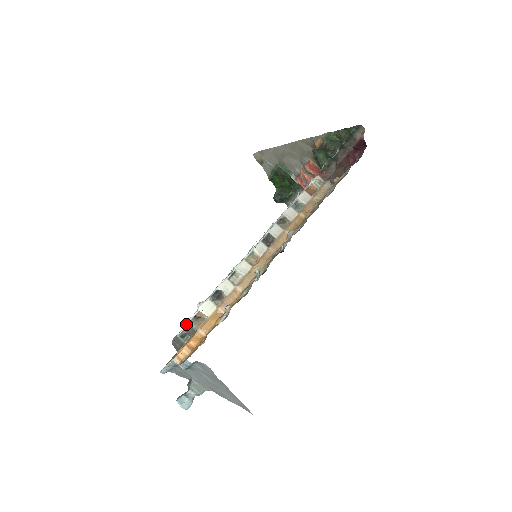
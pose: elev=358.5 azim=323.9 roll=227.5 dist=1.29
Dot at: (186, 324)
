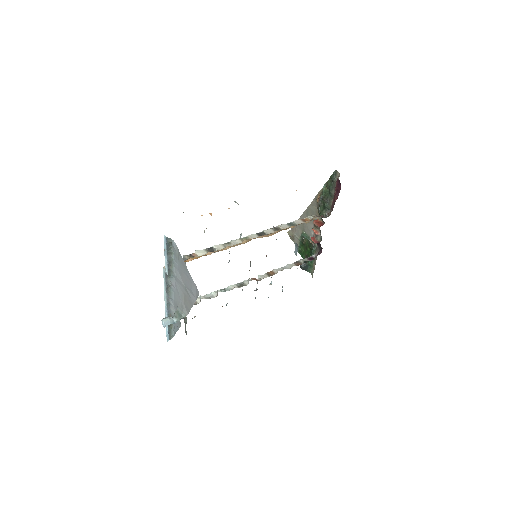
Dot at: (183, 259)
